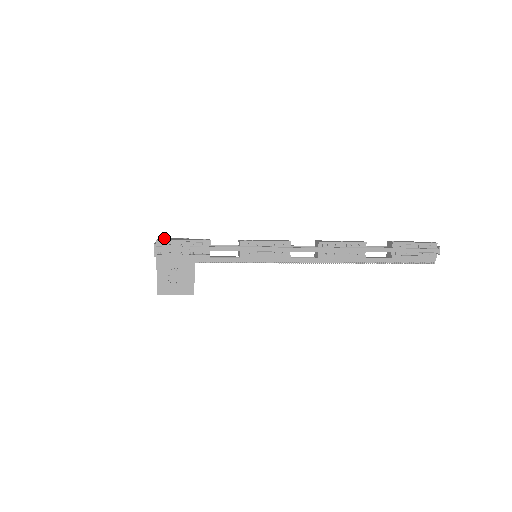
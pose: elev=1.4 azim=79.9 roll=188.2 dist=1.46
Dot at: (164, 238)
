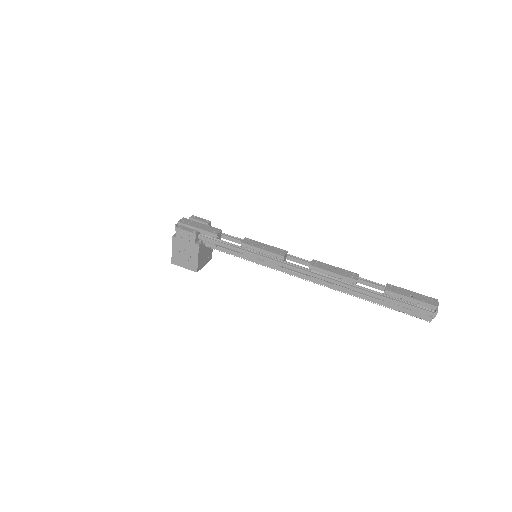
Dot at: (191, 216)
